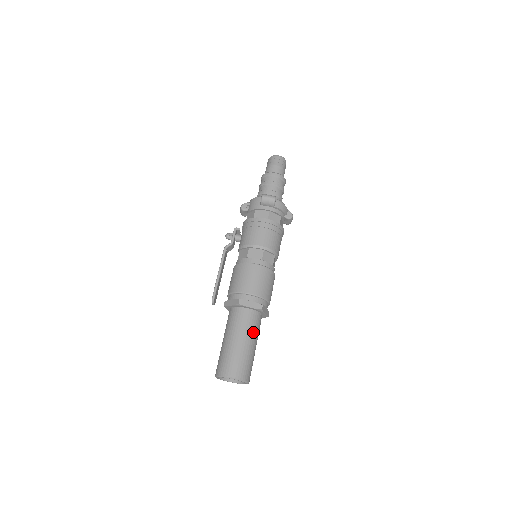
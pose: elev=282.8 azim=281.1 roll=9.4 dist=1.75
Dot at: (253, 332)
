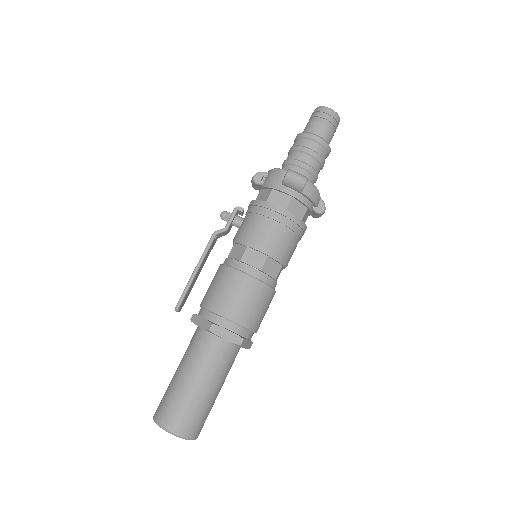
Dot at: (220, 373)
